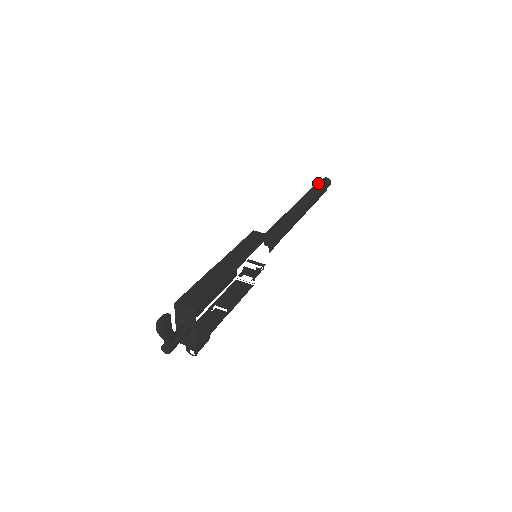
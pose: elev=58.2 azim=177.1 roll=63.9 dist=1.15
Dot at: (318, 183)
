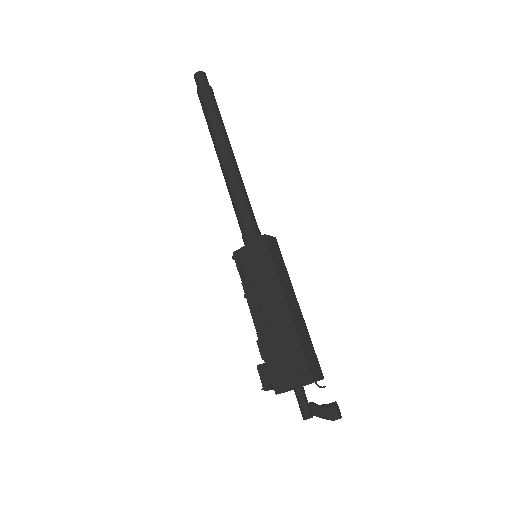
Dot at: (211, 91)
